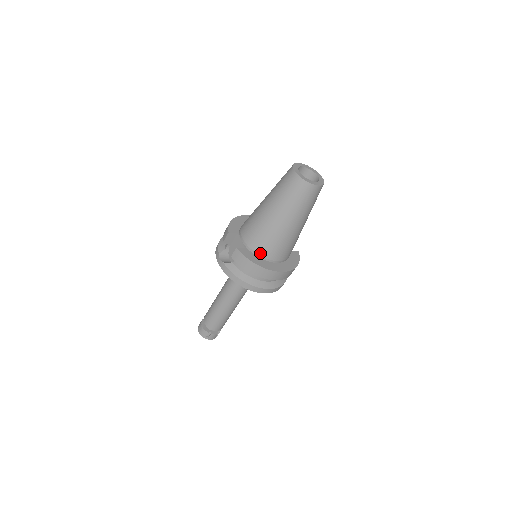
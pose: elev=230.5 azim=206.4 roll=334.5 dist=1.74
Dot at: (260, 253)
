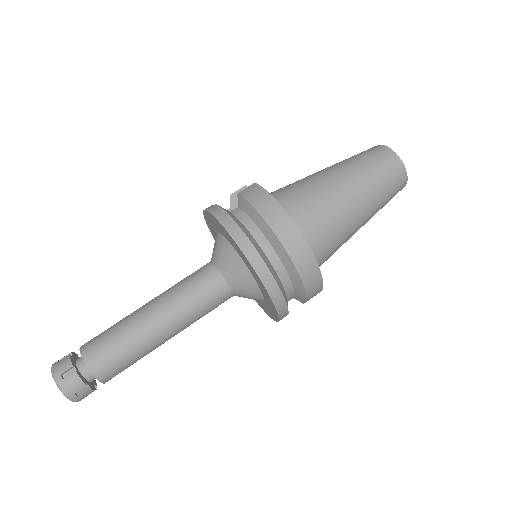
Dot at: (285, 208)
